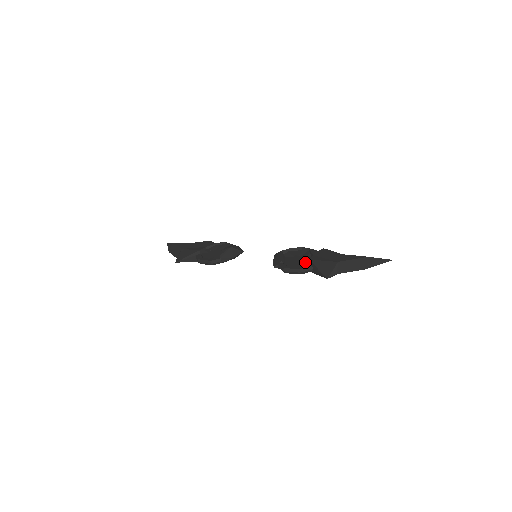
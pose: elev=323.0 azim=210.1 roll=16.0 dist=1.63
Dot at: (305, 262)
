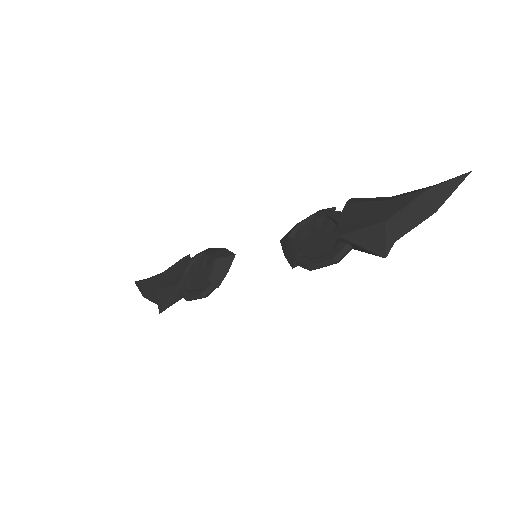
Dot at: (332, 239)
